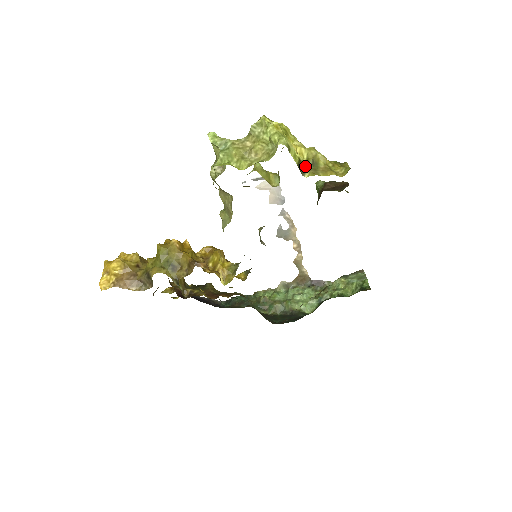
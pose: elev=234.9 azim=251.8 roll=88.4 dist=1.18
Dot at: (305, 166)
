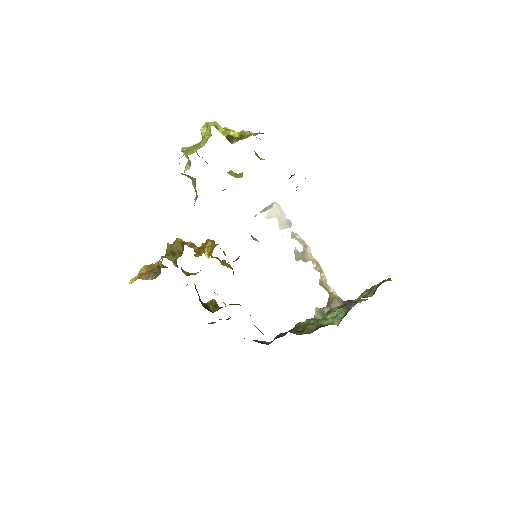
Dot at: (233, 138)
